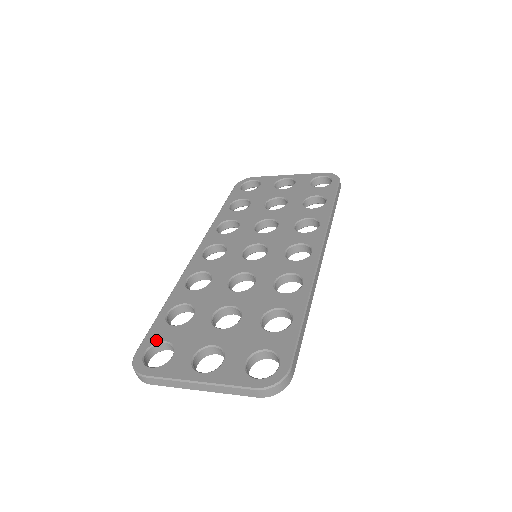
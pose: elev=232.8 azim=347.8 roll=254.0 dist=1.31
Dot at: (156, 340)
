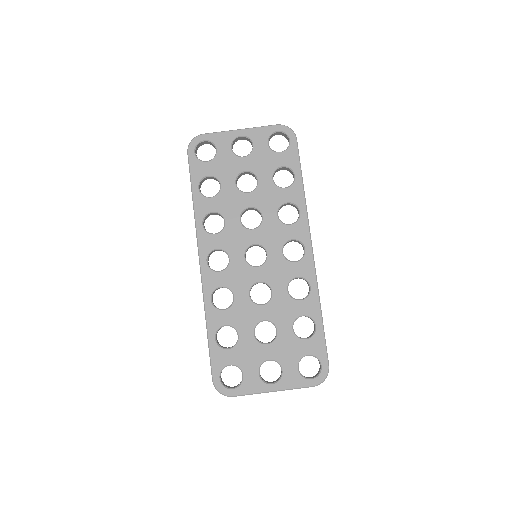
Dot at: (222, 366)
